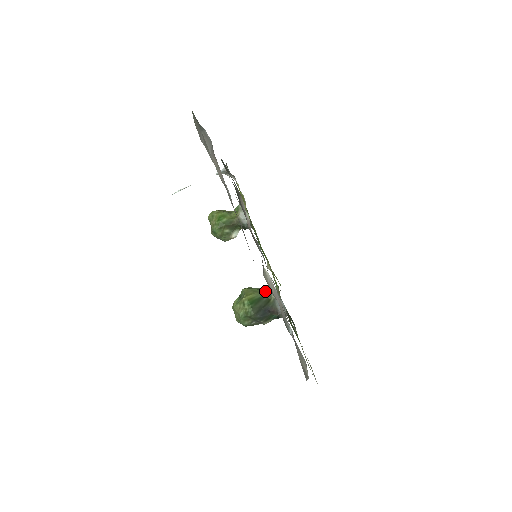
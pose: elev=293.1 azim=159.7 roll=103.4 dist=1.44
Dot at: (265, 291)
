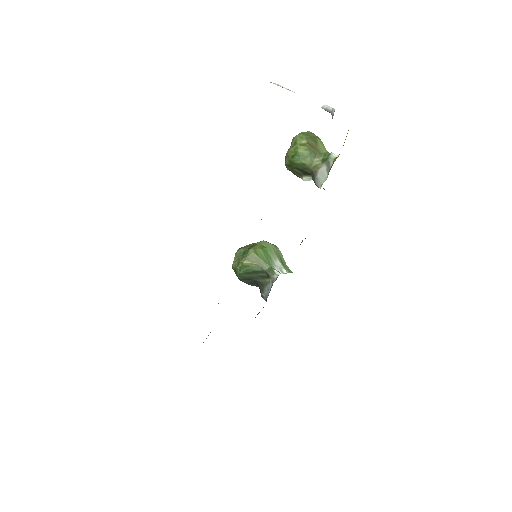
Dot at: (268, 268)
